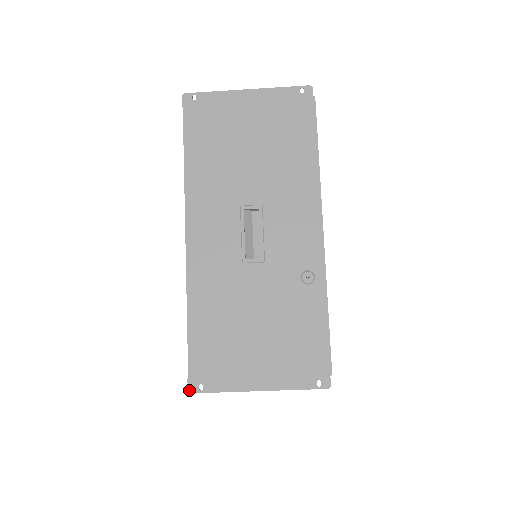
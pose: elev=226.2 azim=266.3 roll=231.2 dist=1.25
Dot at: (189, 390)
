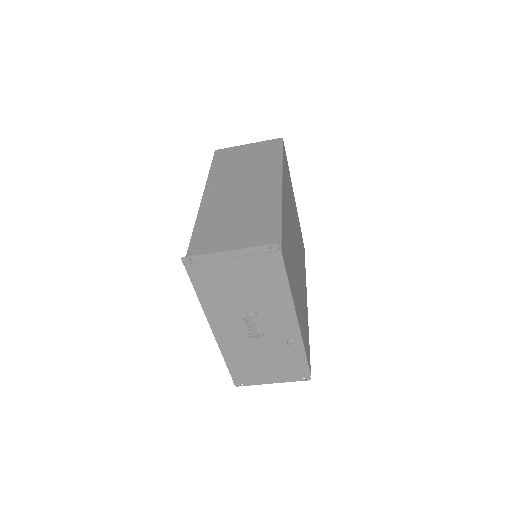
Dot at: (236, 386)
